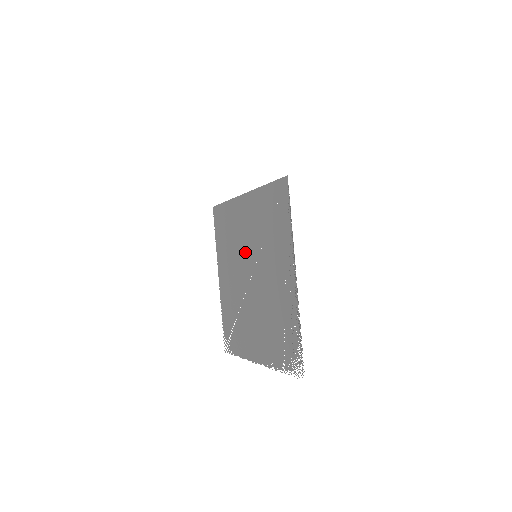
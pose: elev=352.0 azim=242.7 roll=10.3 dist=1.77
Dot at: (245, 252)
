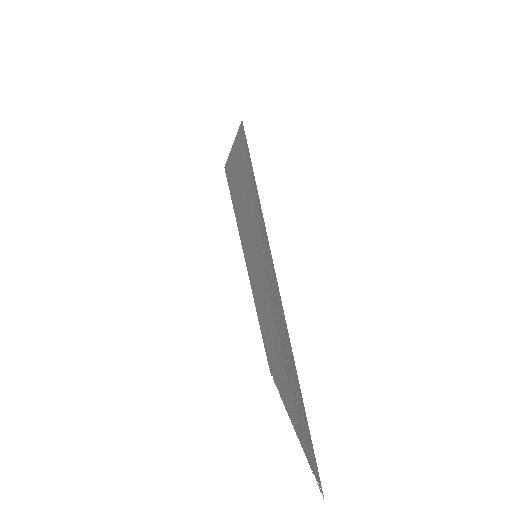
Dot at: (249, 245)
